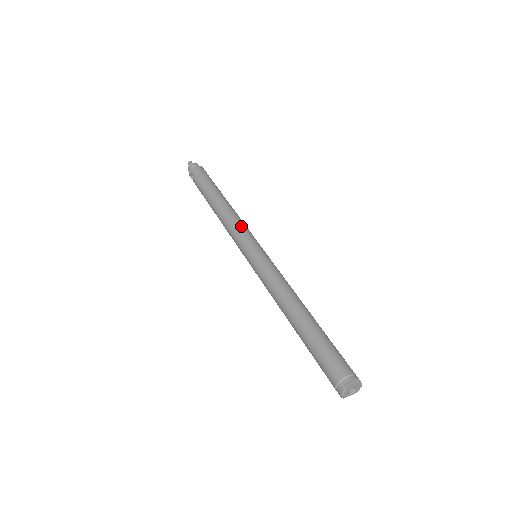
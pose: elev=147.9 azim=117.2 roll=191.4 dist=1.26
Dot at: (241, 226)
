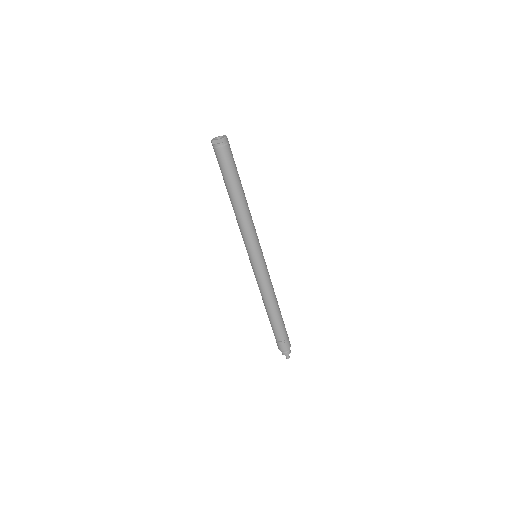
Dot at: occluded
